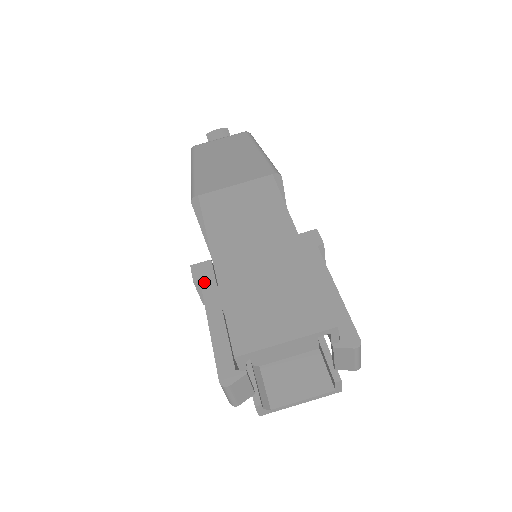
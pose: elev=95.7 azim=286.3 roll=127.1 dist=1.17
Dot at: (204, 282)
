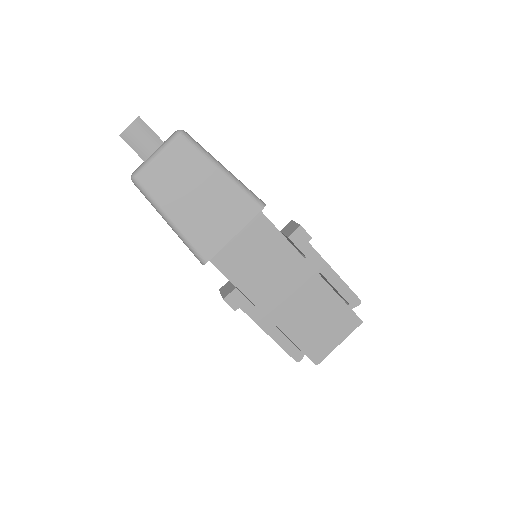
Dot at: (244, 308)
